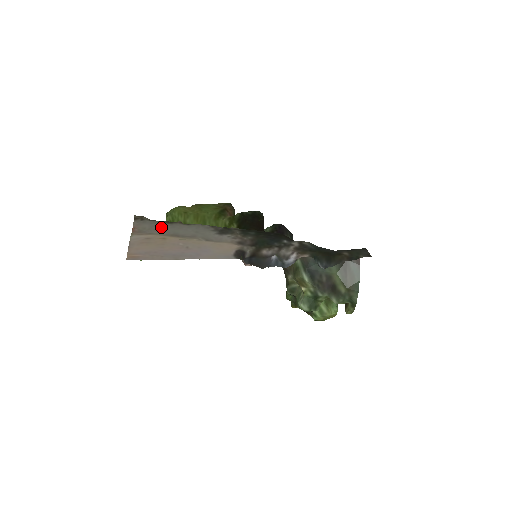
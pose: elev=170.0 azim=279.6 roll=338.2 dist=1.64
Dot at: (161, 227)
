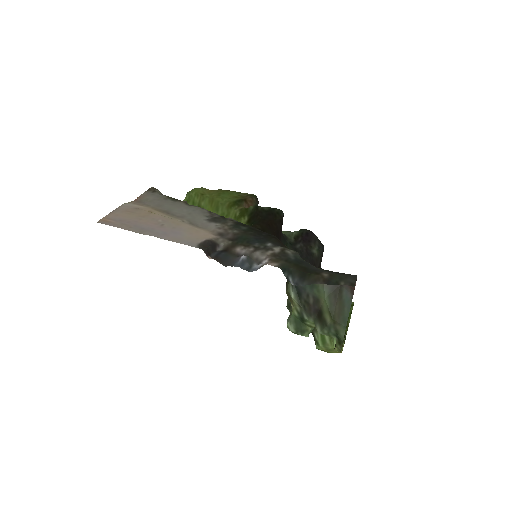
Dot at: (162, 202)
